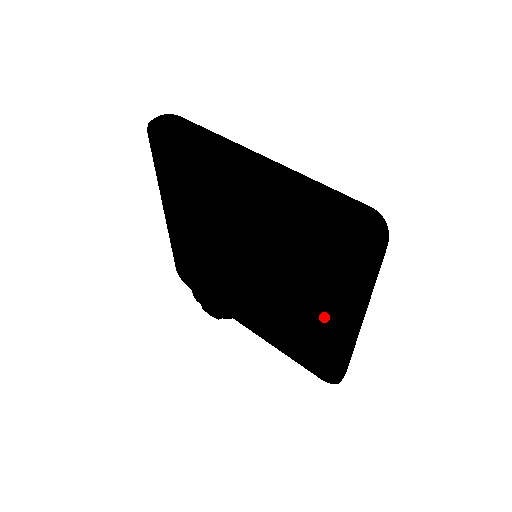
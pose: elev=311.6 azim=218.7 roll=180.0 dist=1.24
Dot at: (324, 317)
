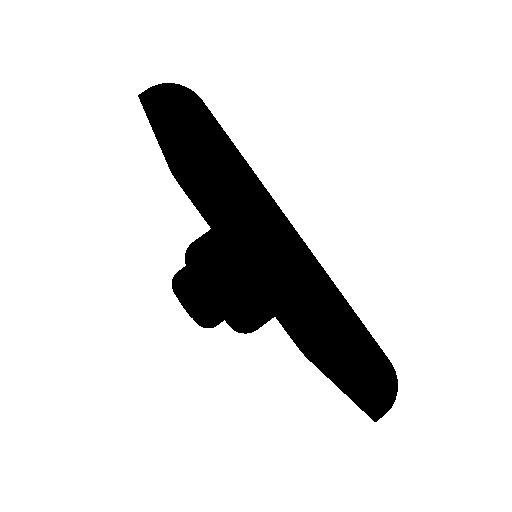
Dot at: (305, 347)
